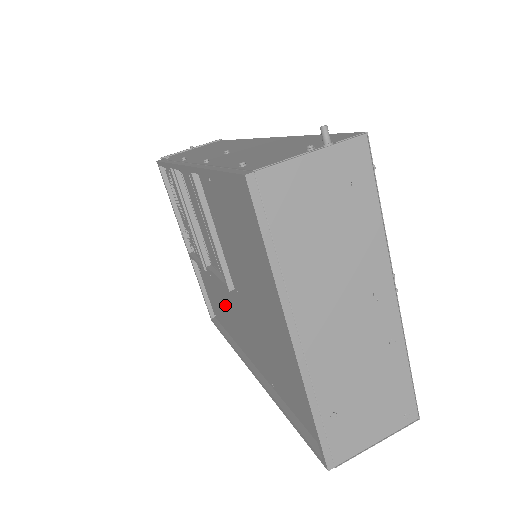
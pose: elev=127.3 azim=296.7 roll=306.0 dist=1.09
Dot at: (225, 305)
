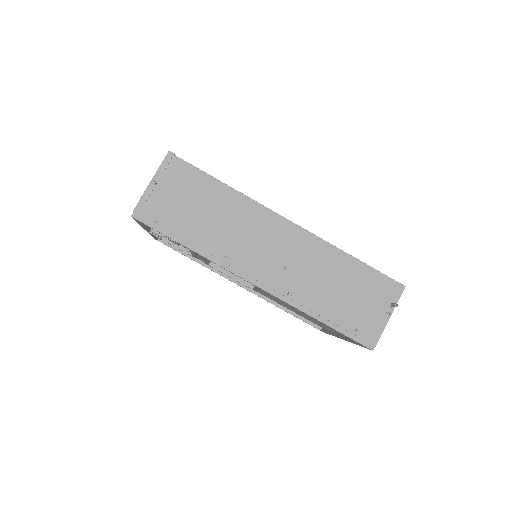
Dot at: occluded
